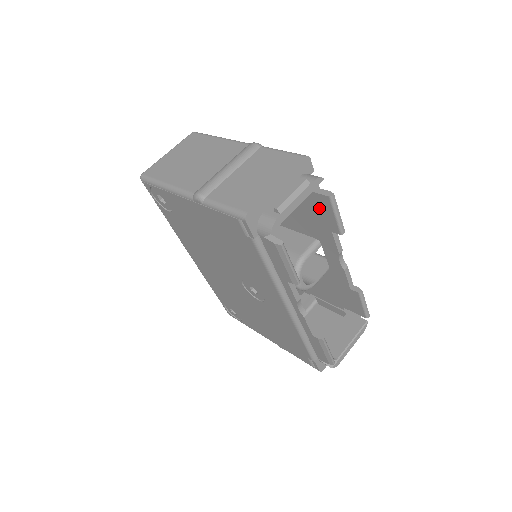
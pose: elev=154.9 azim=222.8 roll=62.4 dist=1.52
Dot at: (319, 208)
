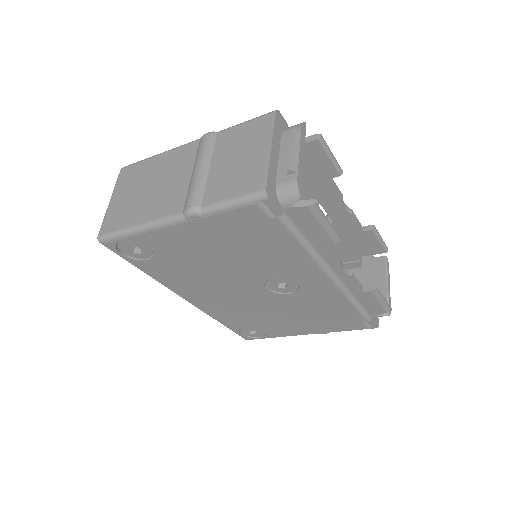
Dot at: (308, 160)
